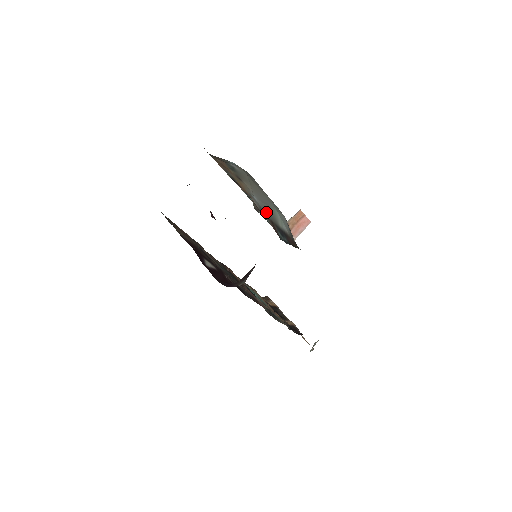
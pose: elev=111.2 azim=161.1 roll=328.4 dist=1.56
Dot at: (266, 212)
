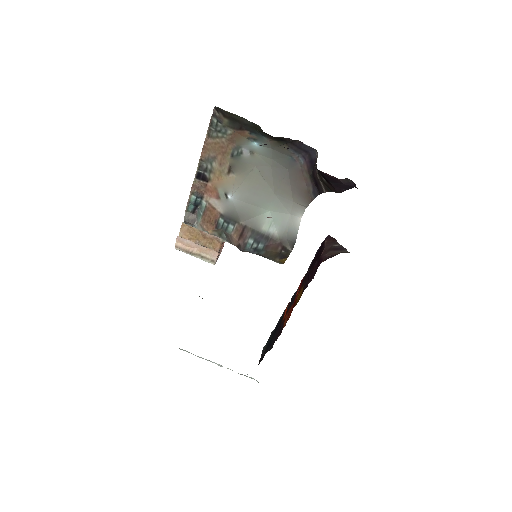
Dot at: (242, 215)
